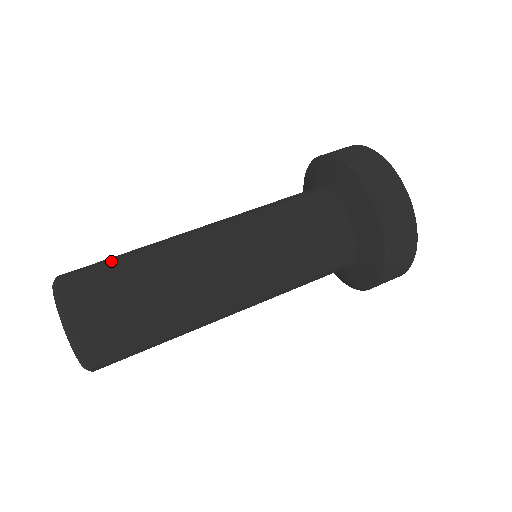
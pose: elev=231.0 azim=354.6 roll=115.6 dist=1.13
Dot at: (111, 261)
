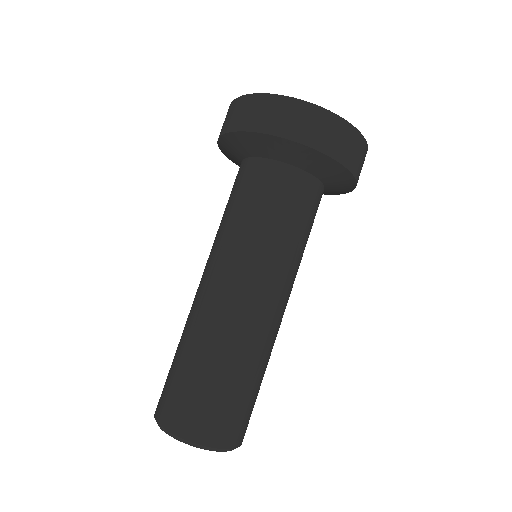
Dot at: (180, 377)
